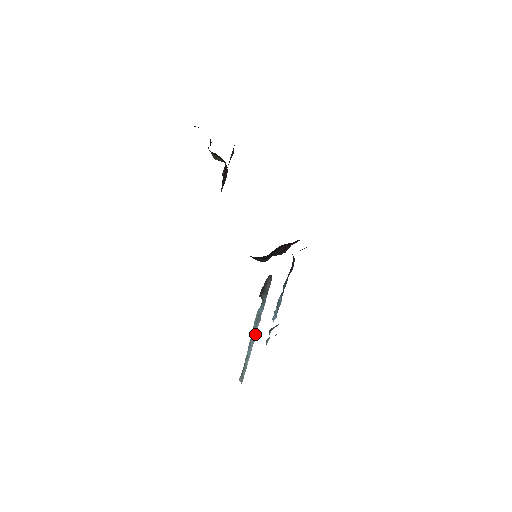
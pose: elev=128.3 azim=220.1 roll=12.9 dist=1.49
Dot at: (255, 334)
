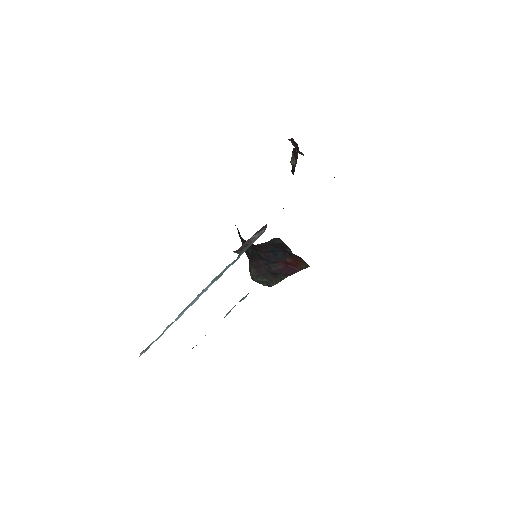
Dot at: occluded
